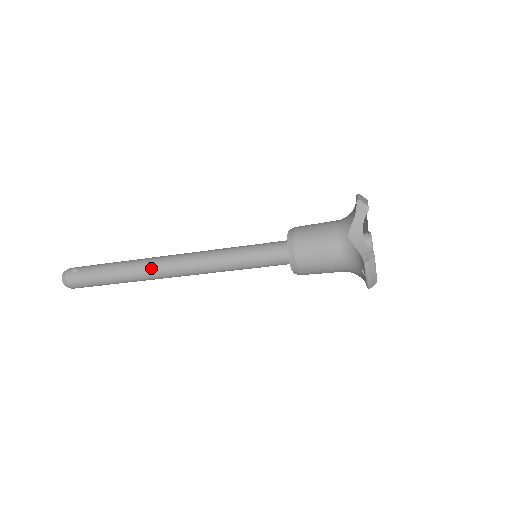
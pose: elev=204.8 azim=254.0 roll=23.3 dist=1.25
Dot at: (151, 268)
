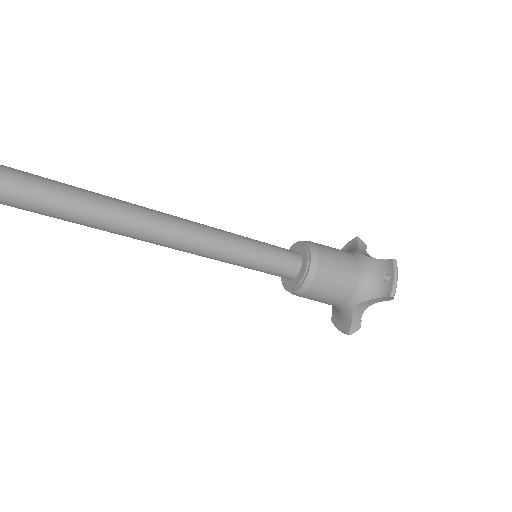
Dot at: (124, 203)
